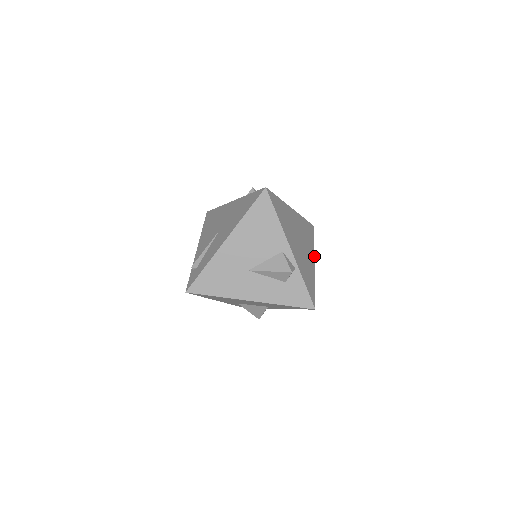
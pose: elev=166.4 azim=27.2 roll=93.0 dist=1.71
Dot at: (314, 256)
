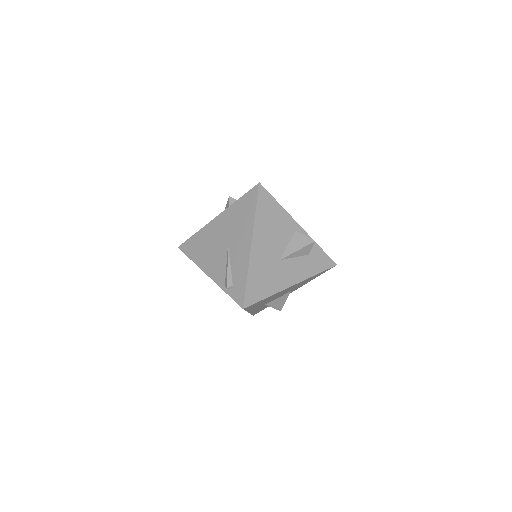
Dot at: occluded
